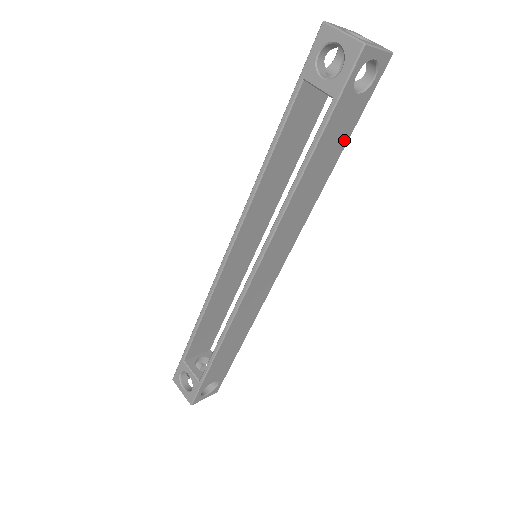
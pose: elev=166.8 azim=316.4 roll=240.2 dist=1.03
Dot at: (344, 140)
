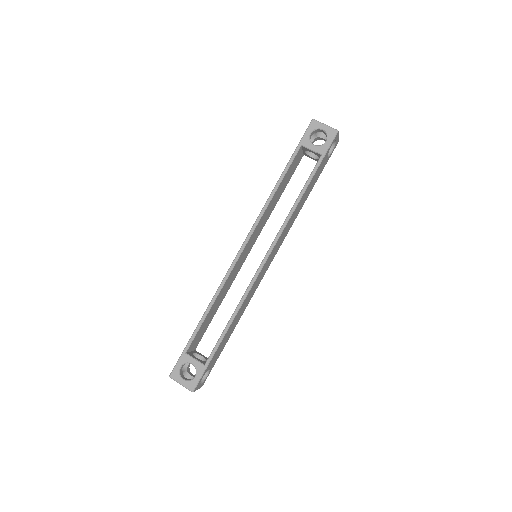
Dot at: (315, 182)
